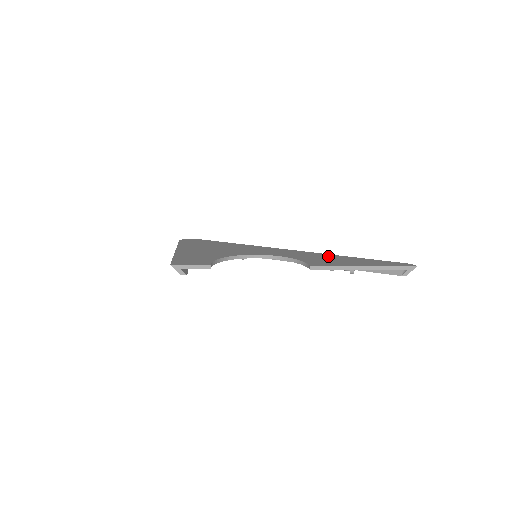
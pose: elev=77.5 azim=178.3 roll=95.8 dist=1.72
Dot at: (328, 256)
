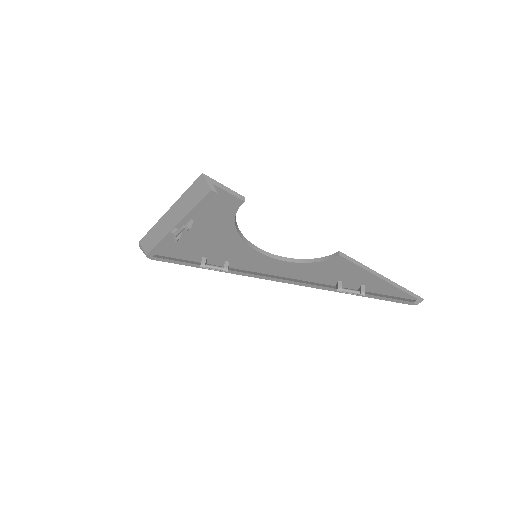
Dot at: occluded
